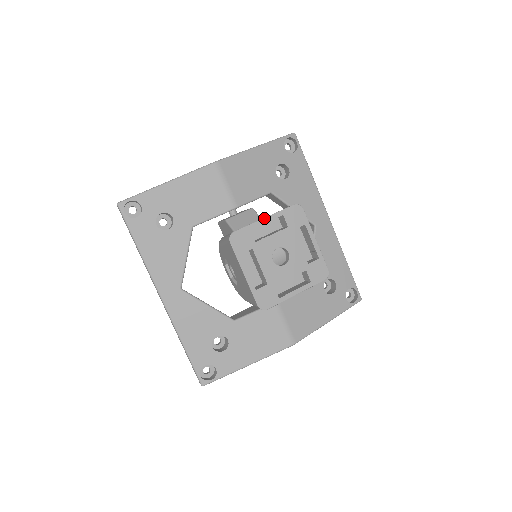
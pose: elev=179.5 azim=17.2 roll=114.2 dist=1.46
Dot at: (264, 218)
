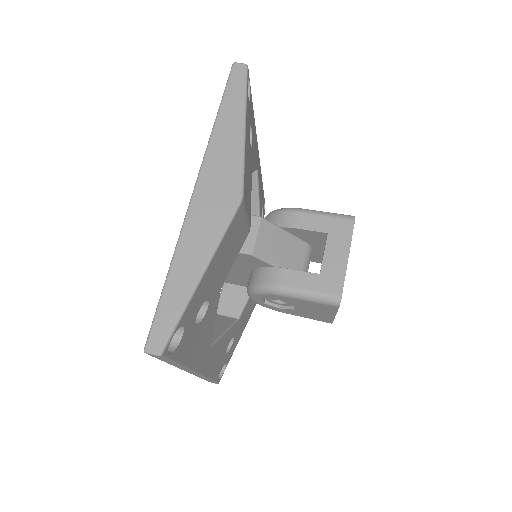
Dot at: occluded
